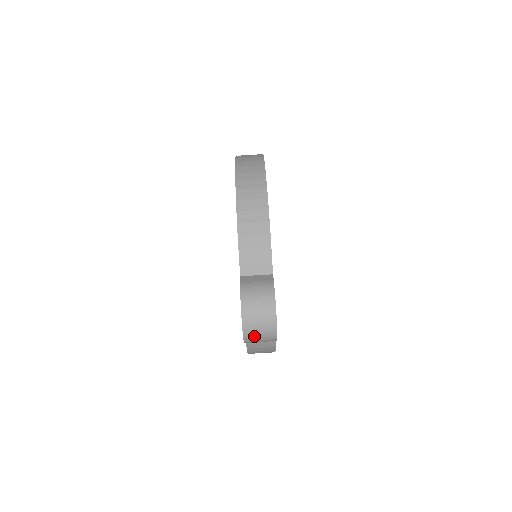
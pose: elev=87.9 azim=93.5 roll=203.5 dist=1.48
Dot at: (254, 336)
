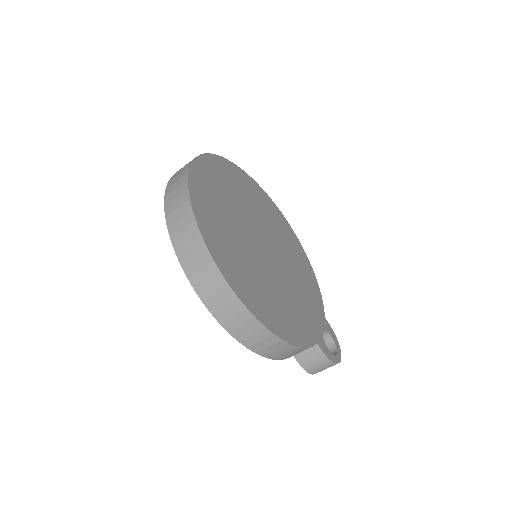
Dot at: occluded
